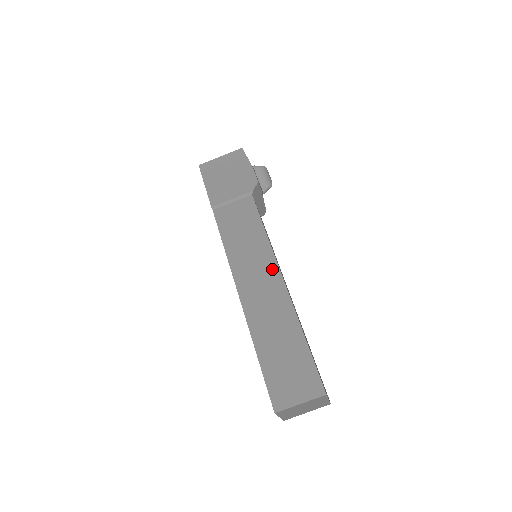
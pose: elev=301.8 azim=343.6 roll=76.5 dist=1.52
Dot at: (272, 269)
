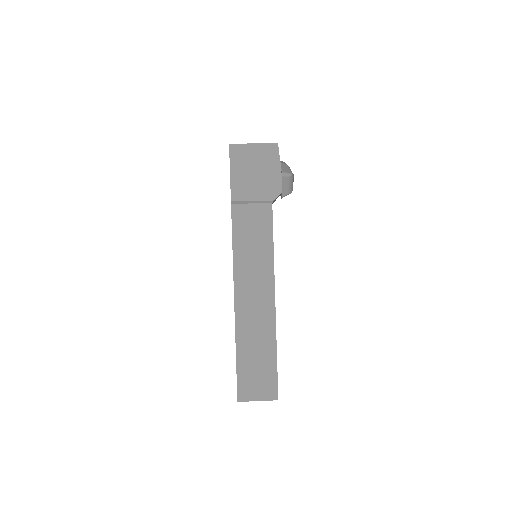
Dot at: (269, 287)
